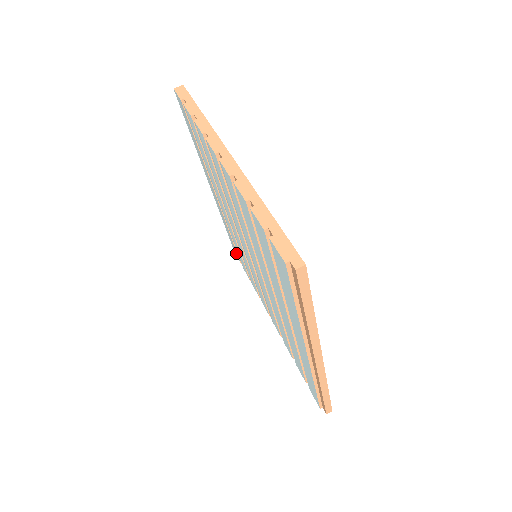
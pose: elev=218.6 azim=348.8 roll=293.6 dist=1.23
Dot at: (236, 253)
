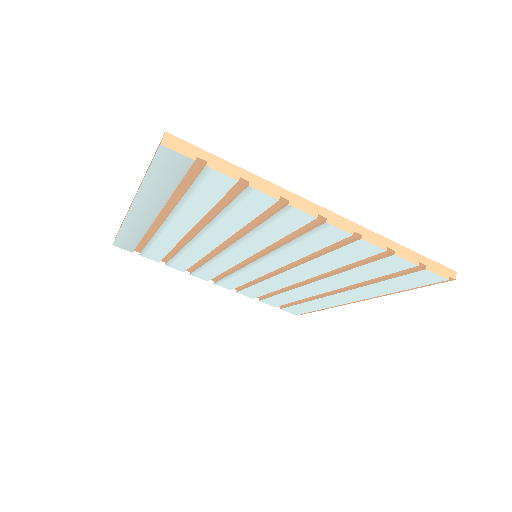
Dot at: (128, 247)
